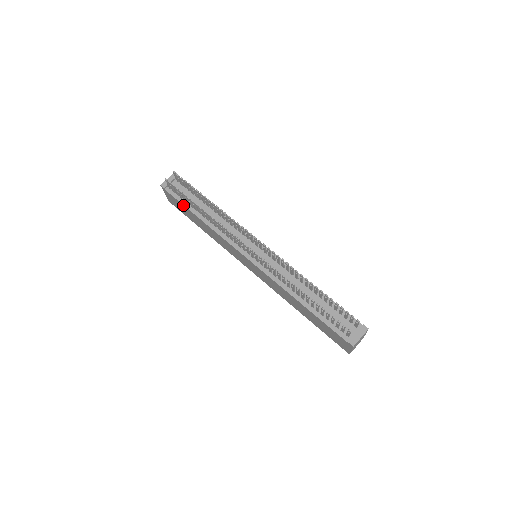
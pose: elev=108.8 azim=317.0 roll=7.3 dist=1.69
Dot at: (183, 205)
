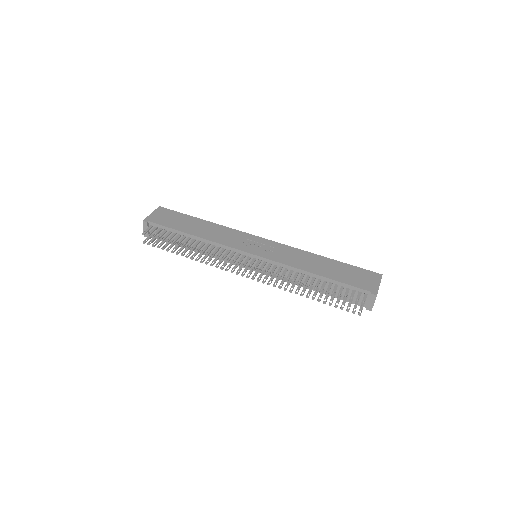
Dot at: occluded
